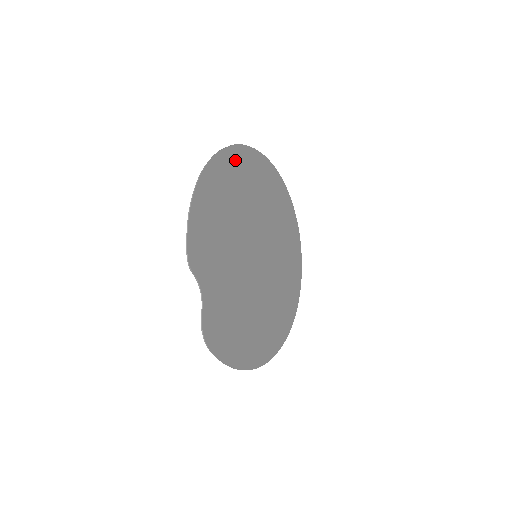
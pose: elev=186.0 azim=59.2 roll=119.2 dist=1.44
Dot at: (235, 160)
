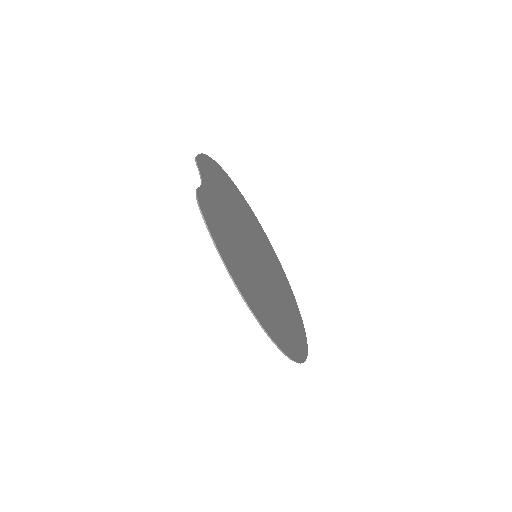
Dot at: (243, 200)
